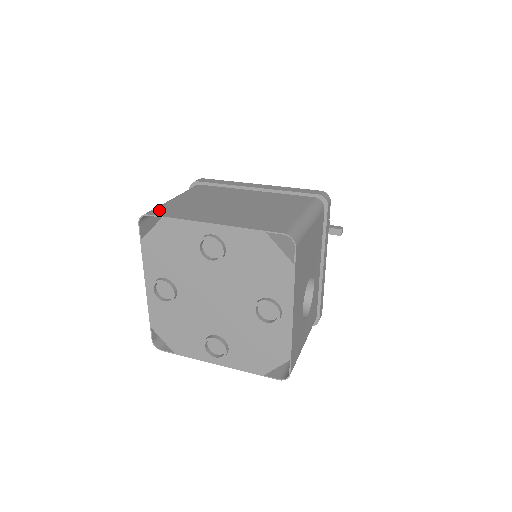
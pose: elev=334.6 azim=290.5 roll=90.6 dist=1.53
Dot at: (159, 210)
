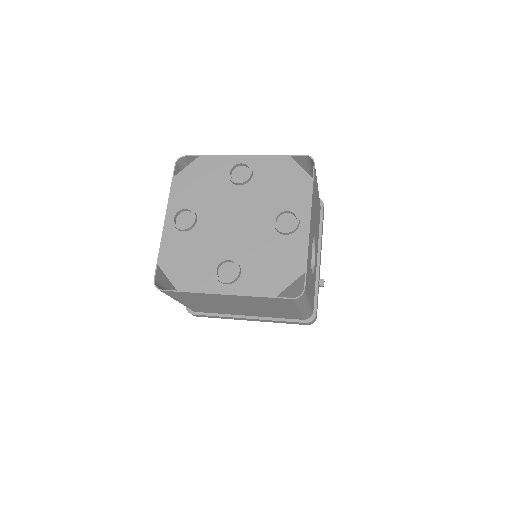
Dot at: occluded
